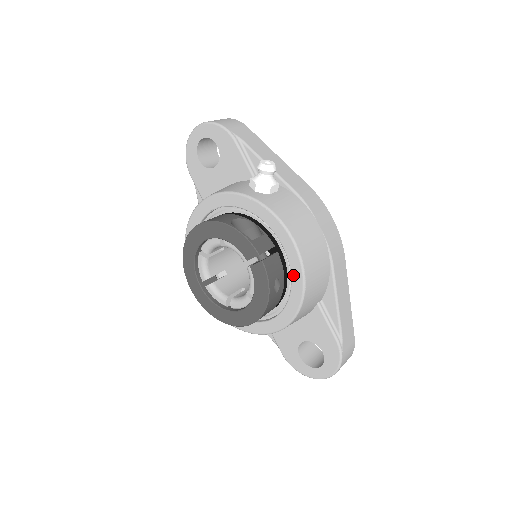
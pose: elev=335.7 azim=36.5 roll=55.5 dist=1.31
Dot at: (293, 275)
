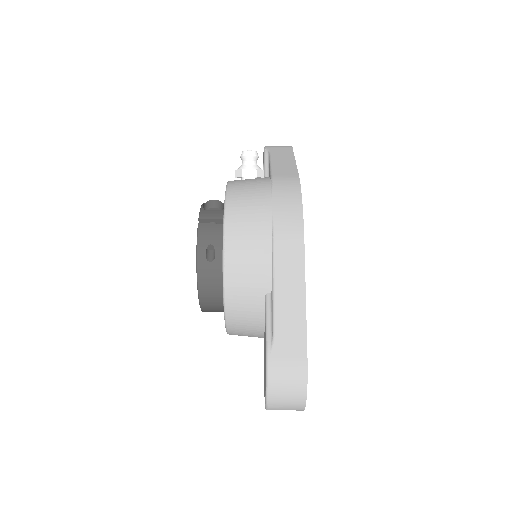
Dot at: occluded
